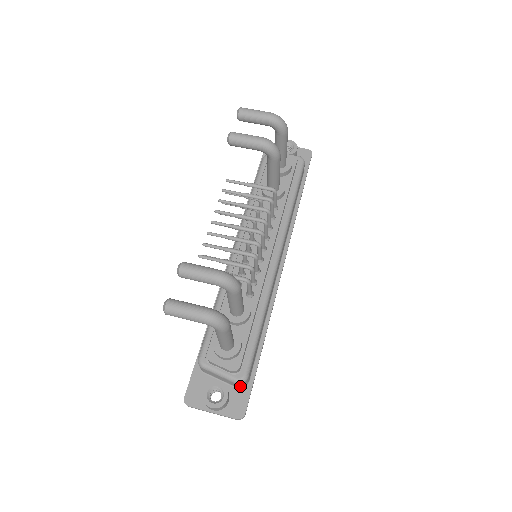
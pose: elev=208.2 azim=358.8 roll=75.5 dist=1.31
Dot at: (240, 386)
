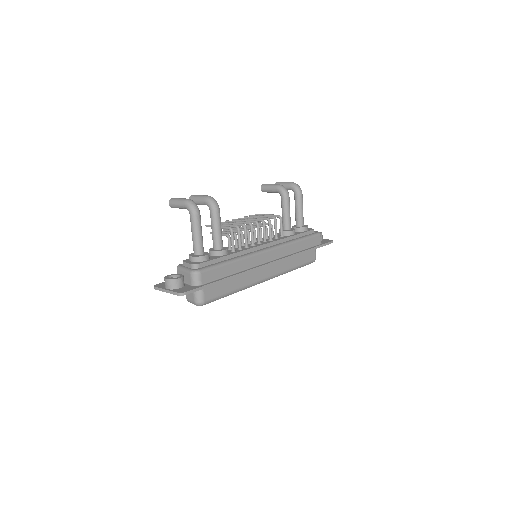
Dot at: (193, 282)
